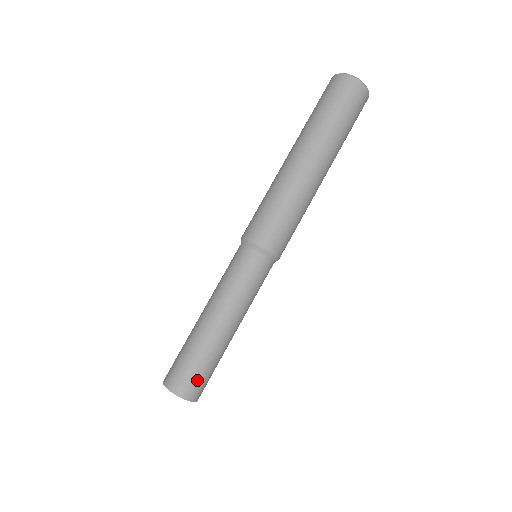
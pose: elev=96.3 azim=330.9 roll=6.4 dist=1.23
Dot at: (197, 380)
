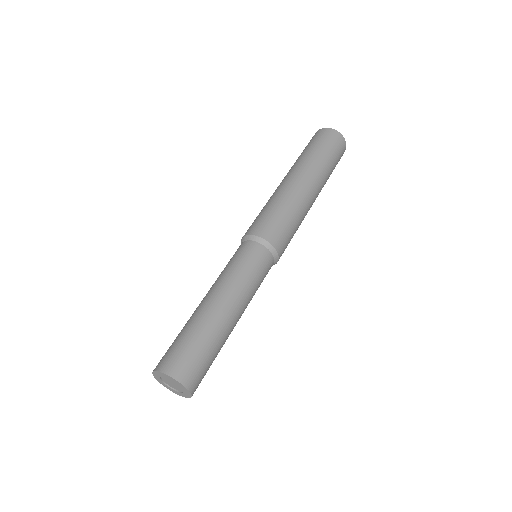
Dot at: (205, 373)
